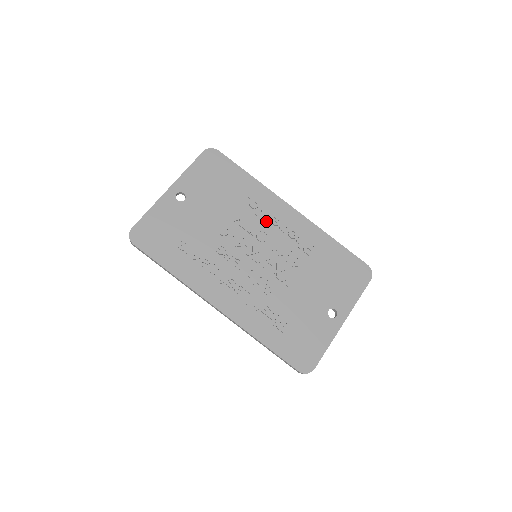
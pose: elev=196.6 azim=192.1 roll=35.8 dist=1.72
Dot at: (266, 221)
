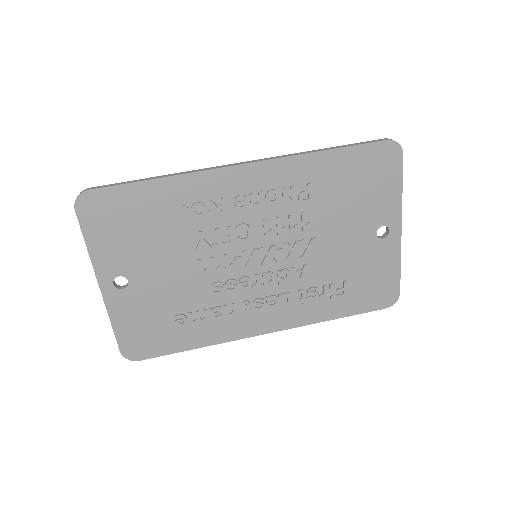
Dot at: (230, 213)
